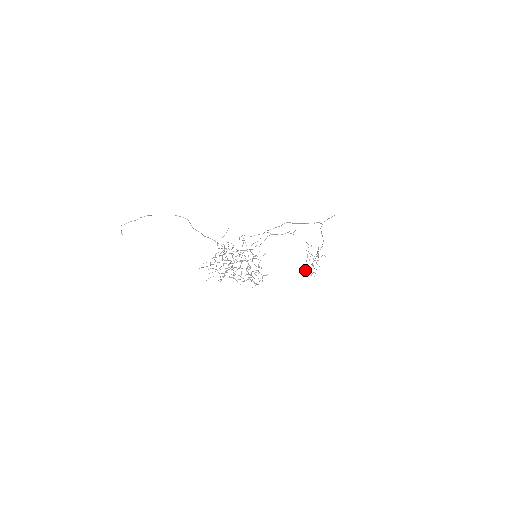
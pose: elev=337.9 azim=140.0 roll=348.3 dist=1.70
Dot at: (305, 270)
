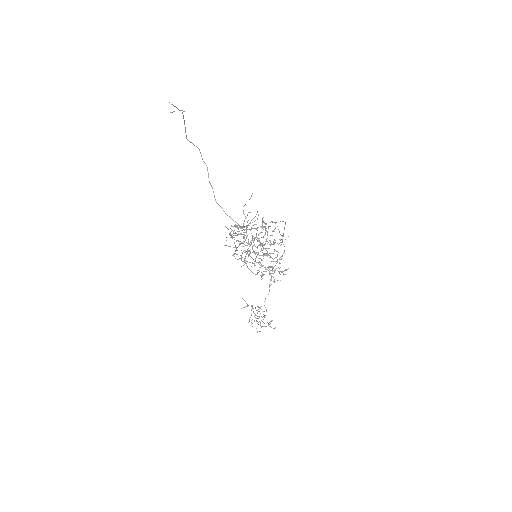
Dot at: occluded
